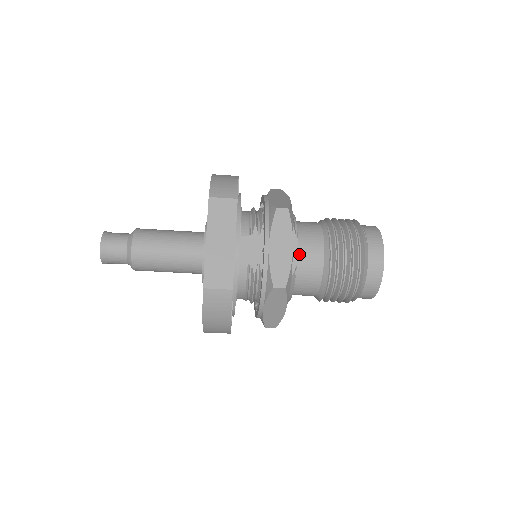
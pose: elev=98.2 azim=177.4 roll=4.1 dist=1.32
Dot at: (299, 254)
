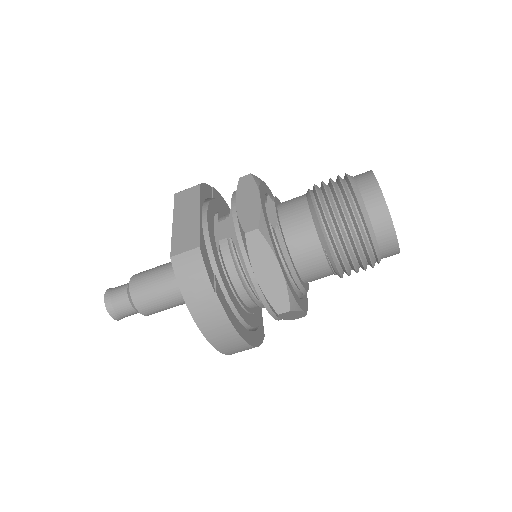
Dot at: (281, 215)
